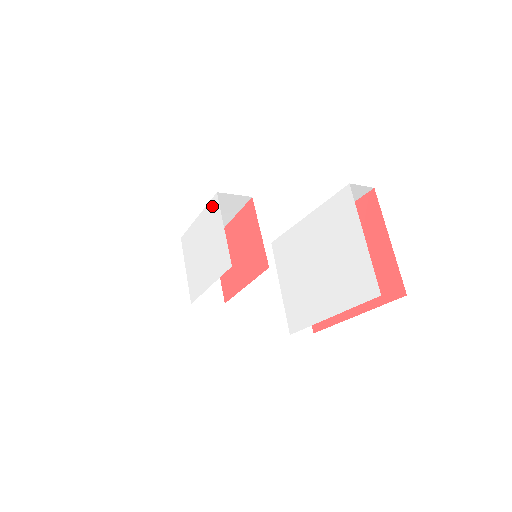
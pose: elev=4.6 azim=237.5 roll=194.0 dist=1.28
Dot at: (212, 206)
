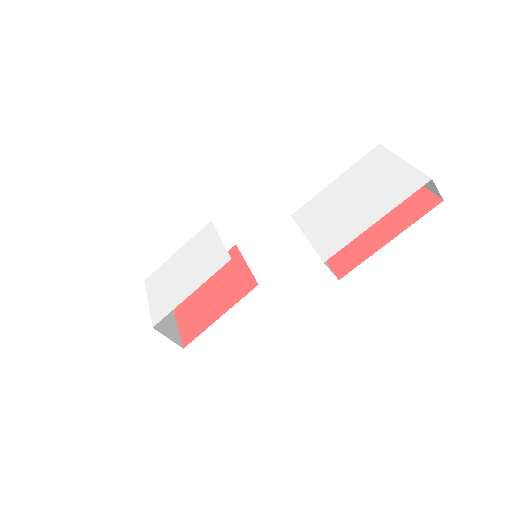
Dot at: (203, 232)
